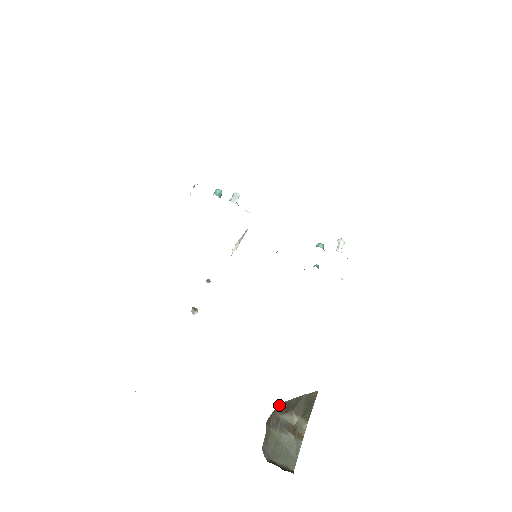
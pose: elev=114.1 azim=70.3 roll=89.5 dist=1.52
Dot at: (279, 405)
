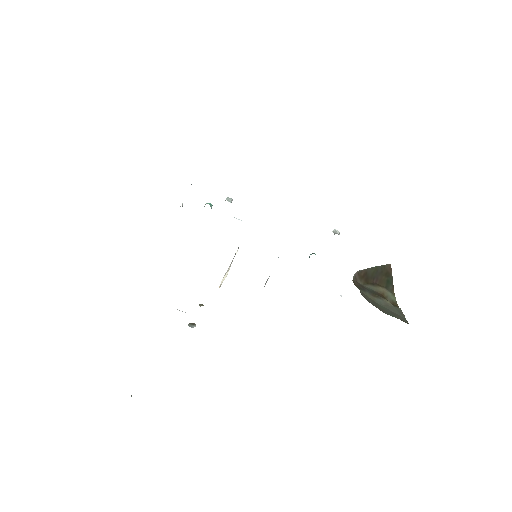
Dot at: (357, 272)
